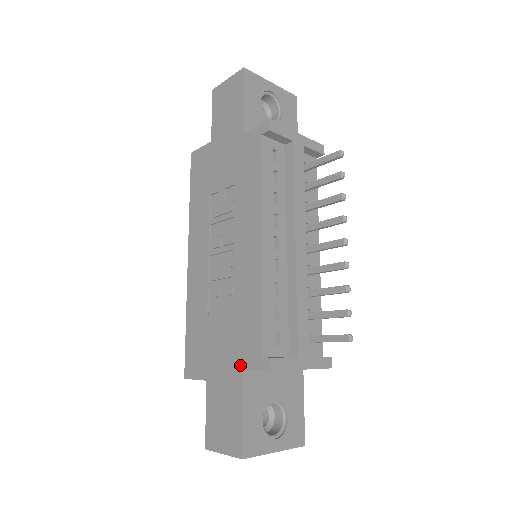
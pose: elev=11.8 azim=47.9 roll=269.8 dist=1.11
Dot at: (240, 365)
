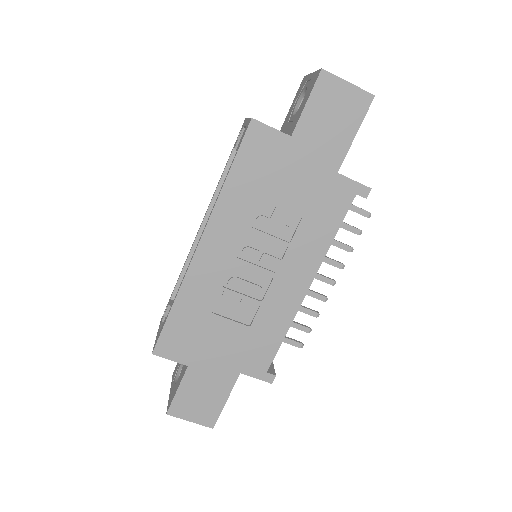
Dot at: (239, 369)
